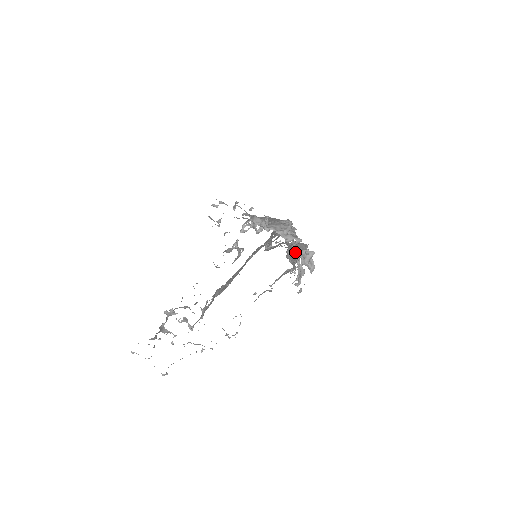
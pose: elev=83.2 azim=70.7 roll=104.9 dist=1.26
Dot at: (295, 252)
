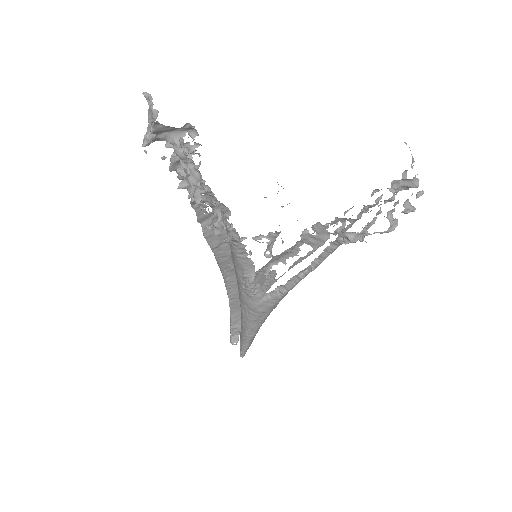
Dot at: occluded
